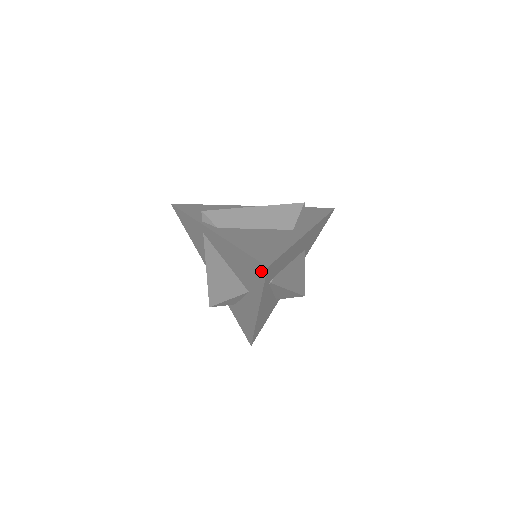
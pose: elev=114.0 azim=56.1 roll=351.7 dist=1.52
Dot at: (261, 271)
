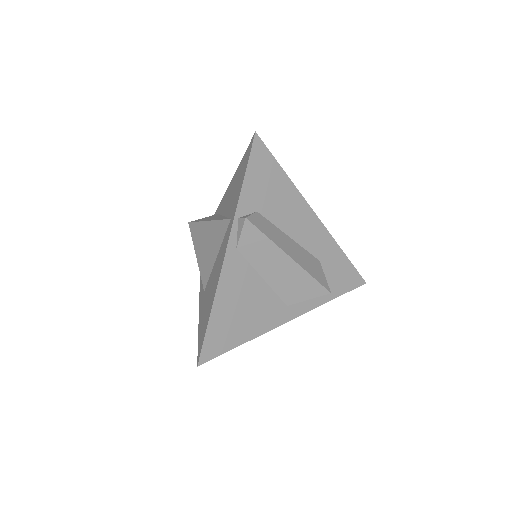
Dot at: (200, 346)
